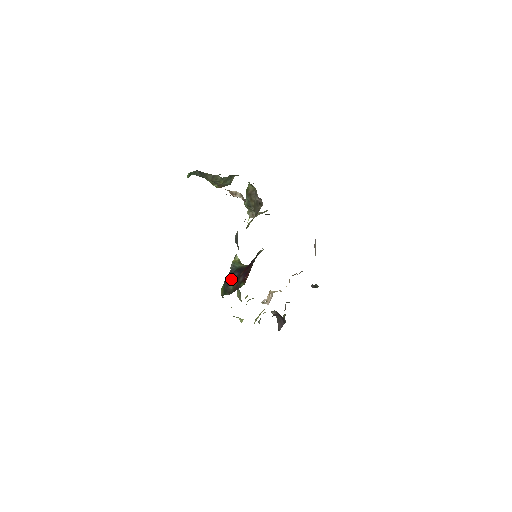
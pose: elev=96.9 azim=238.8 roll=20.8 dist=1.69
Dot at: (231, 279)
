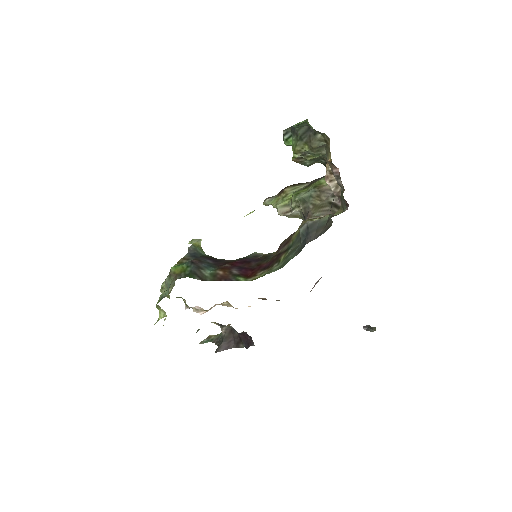
Dot at: (205, 263)
